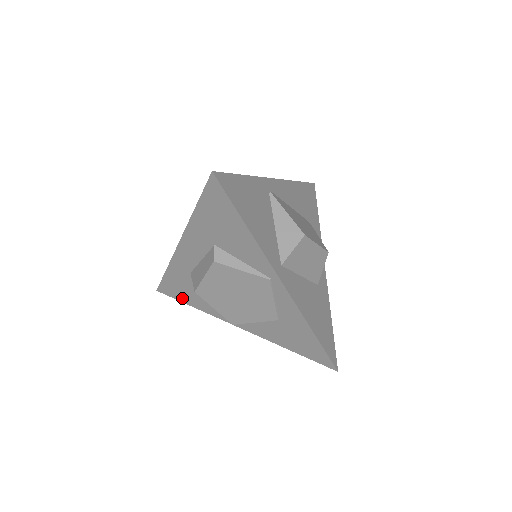
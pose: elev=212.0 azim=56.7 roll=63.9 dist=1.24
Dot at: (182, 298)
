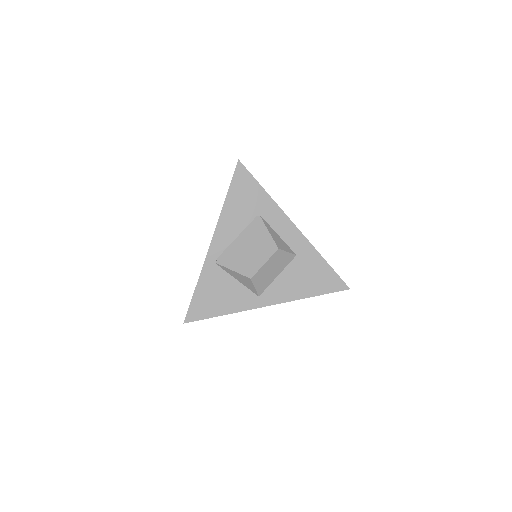
Dot at: occluded
